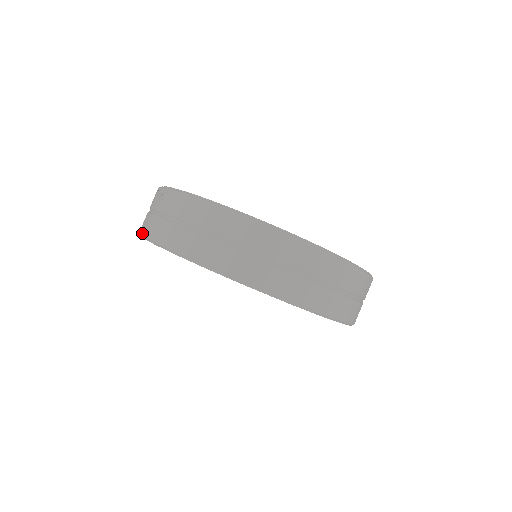
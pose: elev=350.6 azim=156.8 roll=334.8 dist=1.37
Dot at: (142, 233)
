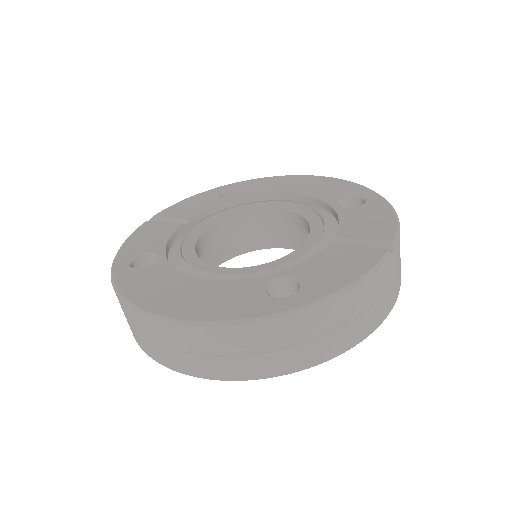
Dot at: occluded
